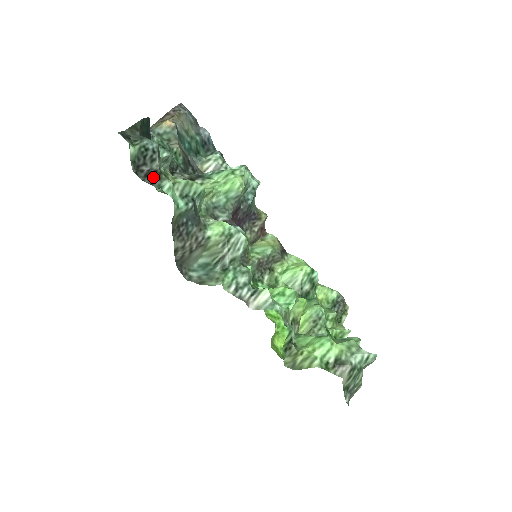
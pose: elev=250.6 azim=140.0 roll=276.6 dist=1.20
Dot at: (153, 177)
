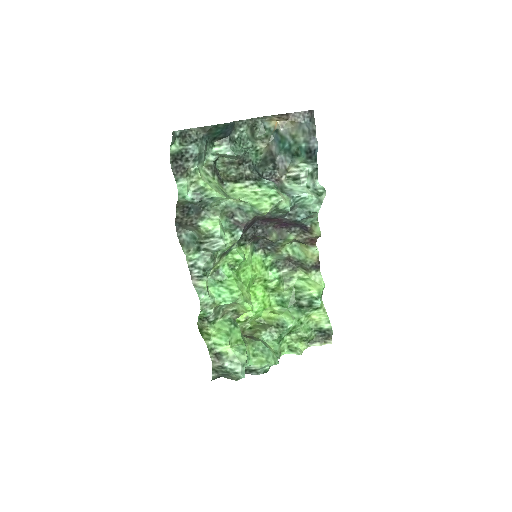
Dot at: (179, 171)
